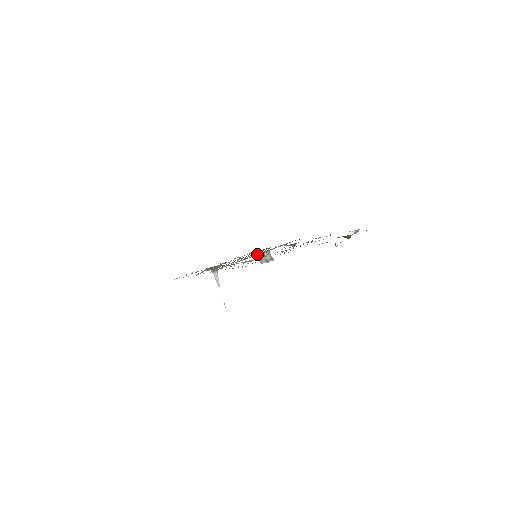
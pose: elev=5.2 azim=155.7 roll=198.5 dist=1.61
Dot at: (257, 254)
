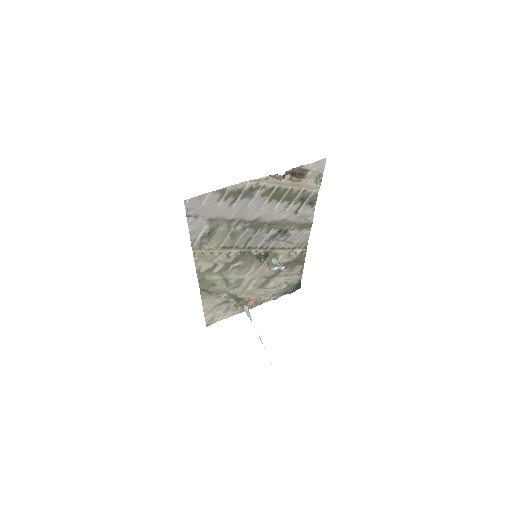
Dot at: (253, 250)
